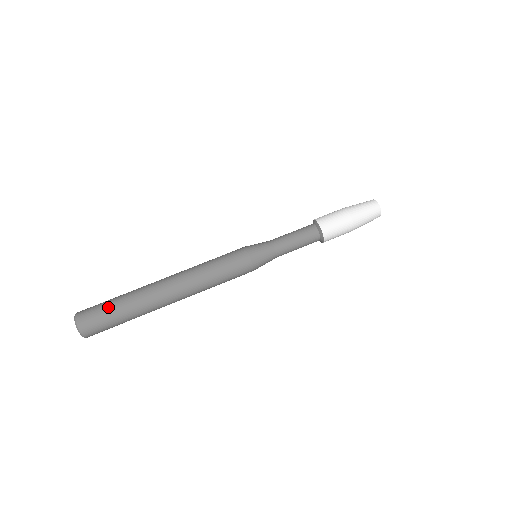
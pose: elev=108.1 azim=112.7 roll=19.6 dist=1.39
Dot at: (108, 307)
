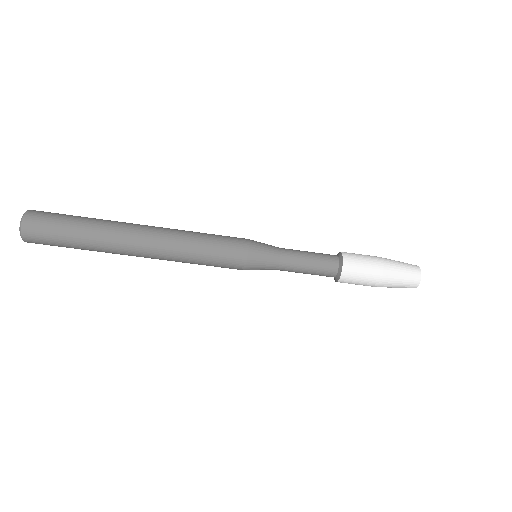
Dot at: (66, 221)
